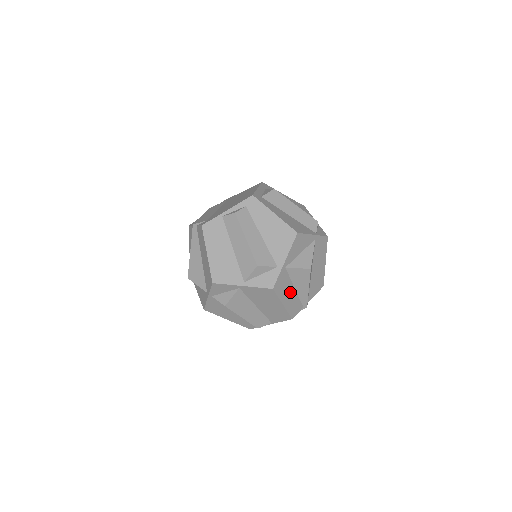
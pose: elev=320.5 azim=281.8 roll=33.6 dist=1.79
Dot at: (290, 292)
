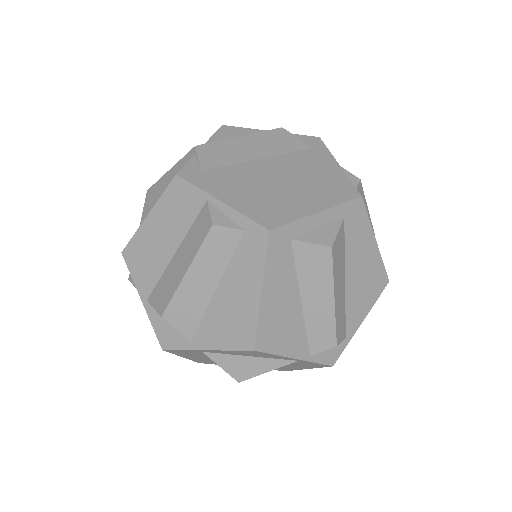
Dot at: (205, 357)
